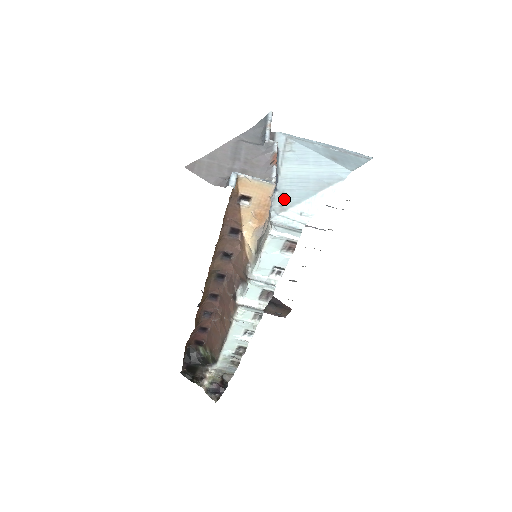
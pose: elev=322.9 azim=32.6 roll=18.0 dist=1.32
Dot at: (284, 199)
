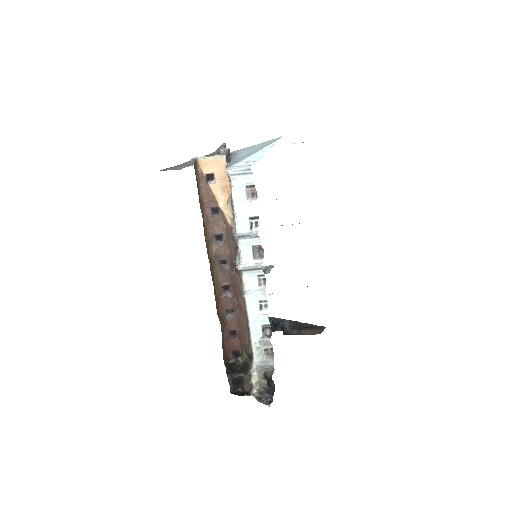
Dot at: (235, 162)
